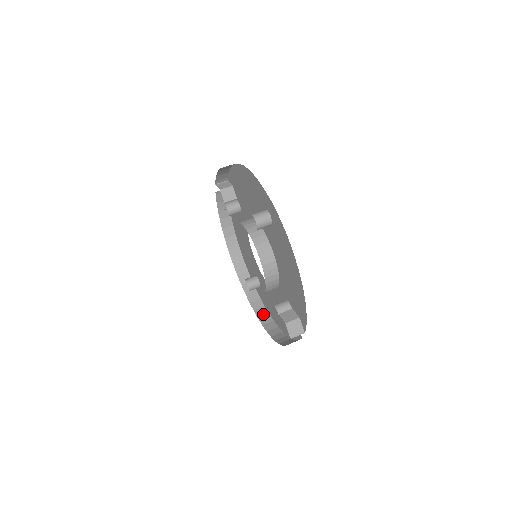
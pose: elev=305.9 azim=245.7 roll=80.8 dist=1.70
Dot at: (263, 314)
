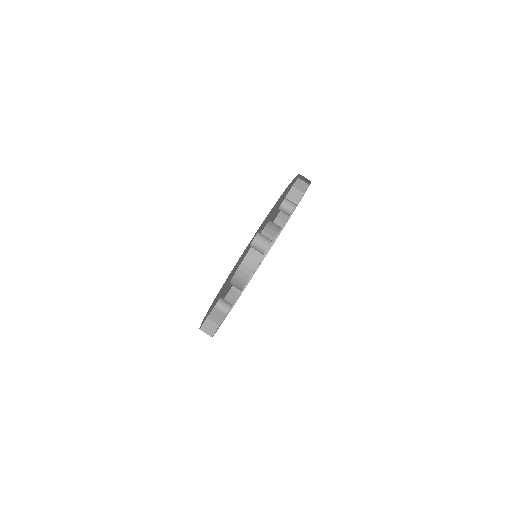
Dot at: (237, 290)
